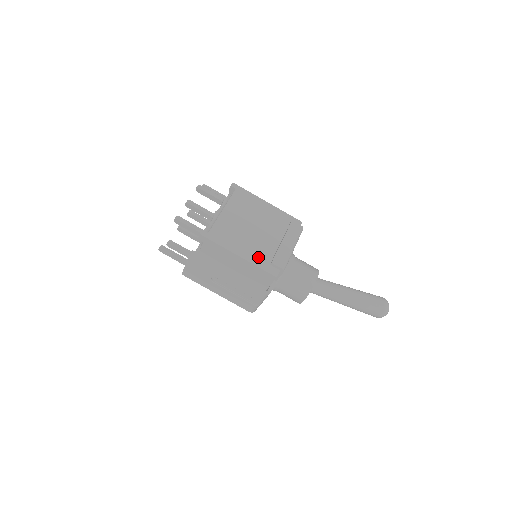
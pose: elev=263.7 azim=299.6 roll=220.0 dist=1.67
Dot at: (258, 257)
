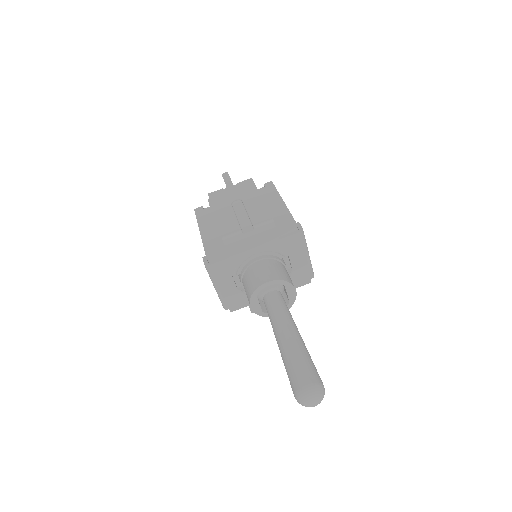
Dot at: occluded
